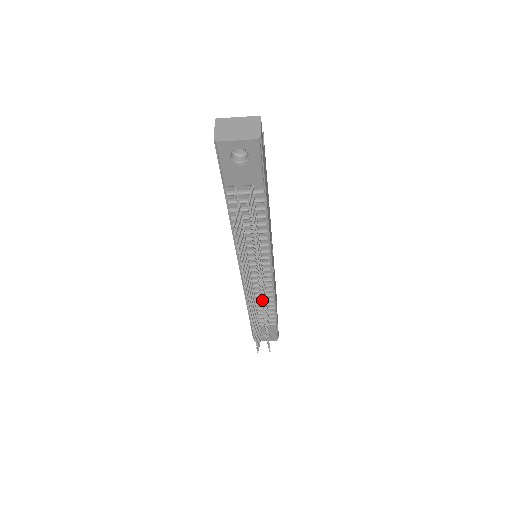
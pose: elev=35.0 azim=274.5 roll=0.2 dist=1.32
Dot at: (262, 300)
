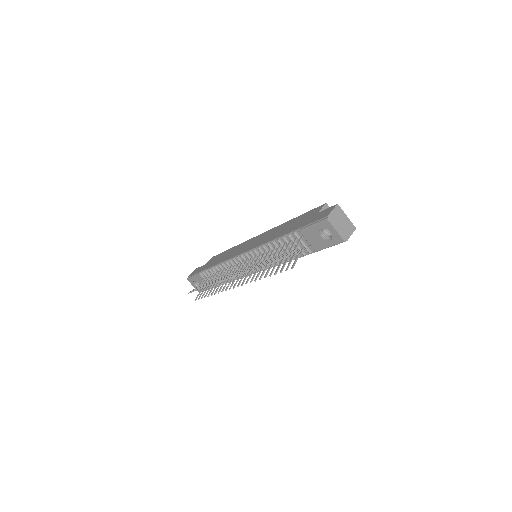
Dot at: occluded
